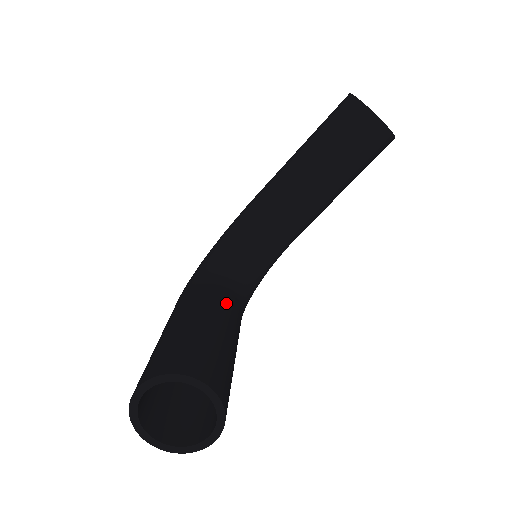
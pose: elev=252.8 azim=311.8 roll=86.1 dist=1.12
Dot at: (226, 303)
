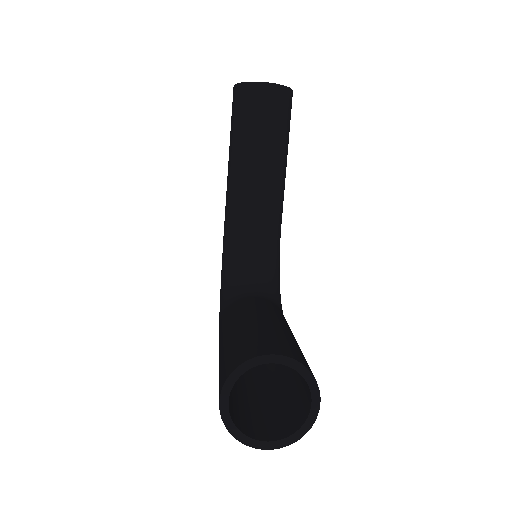
Dot at: (256, 304)
